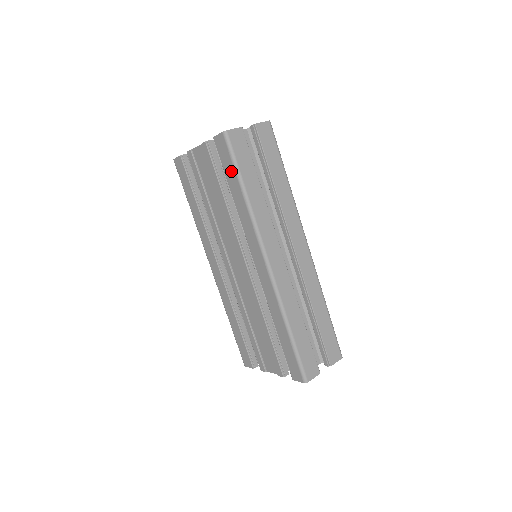
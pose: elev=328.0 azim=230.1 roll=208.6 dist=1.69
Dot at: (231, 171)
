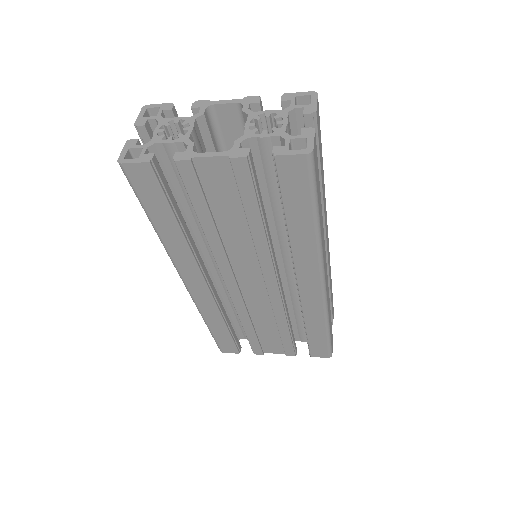
Dot at: (302, 201)
